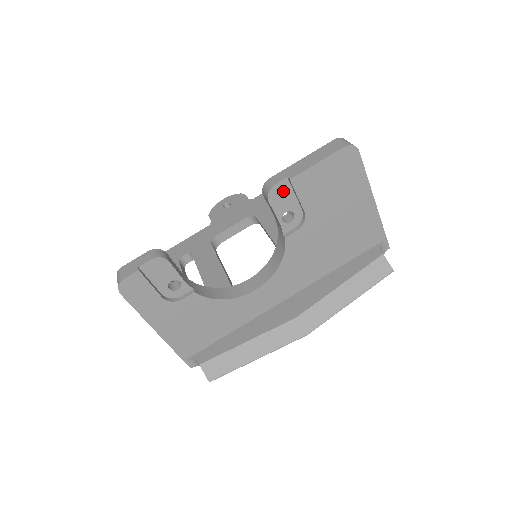
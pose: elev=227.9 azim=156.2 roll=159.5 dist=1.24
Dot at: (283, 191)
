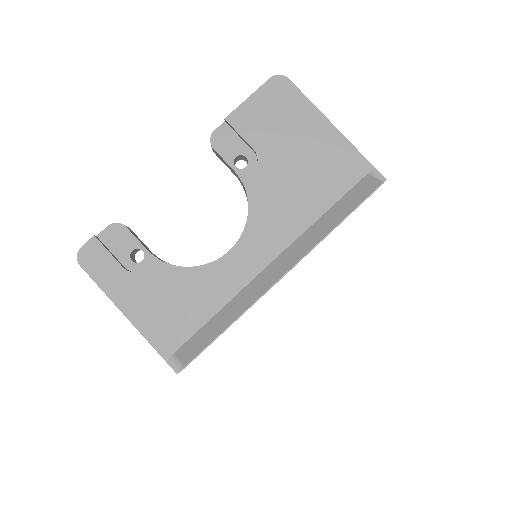
Dot at: (225, 136)
